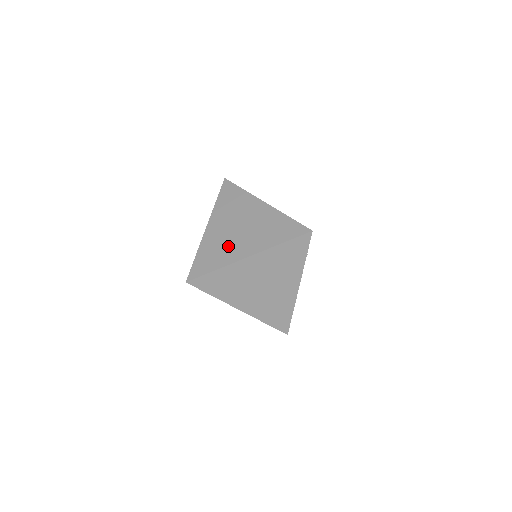
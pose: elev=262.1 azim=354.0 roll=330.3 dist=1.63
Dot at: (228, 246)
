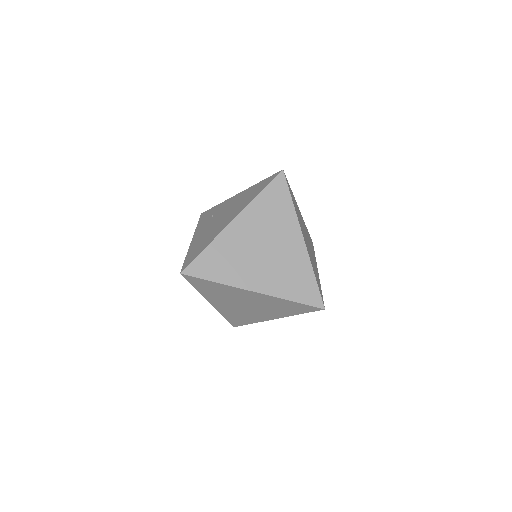
Dot at: (242, 263)
